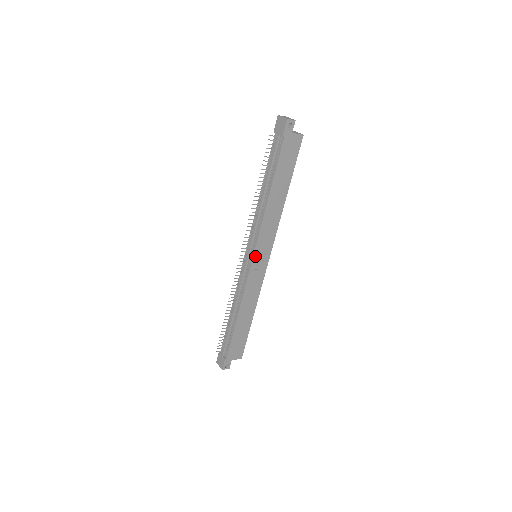
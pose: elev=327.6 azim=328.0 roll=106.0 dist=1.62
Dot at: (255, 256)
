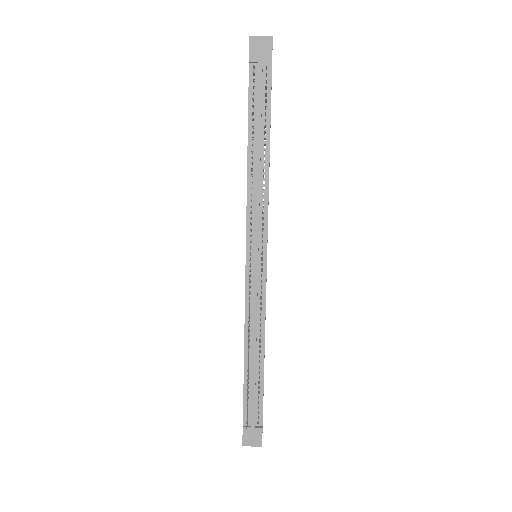
Dot at: (266, 252)
